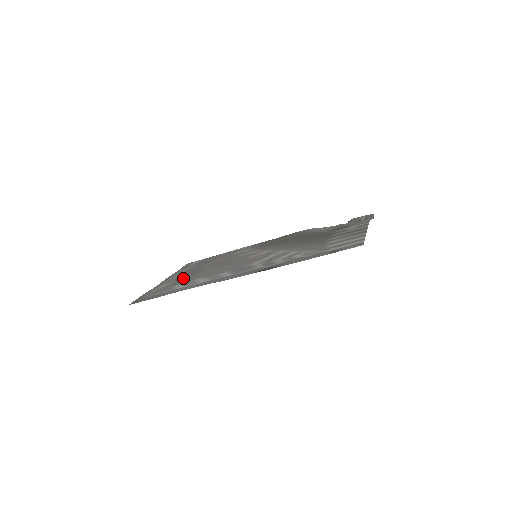
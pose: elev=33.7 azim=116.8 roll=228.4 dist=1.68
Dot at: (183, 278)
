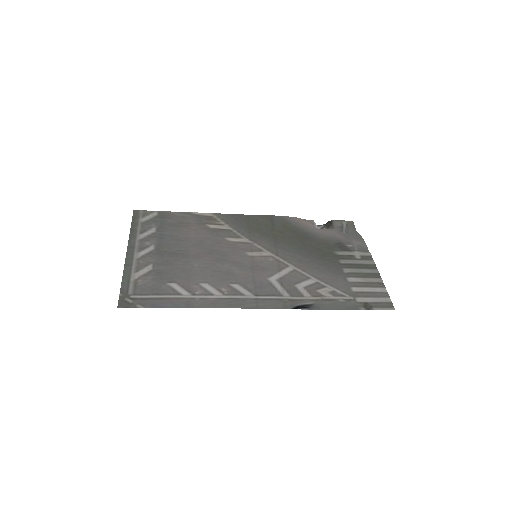
Dot at: (166, 263)
